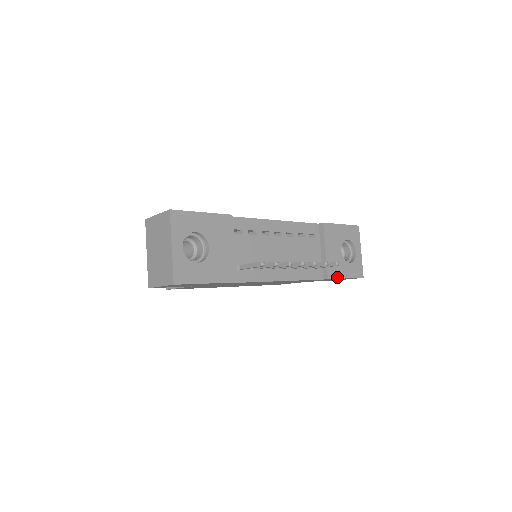
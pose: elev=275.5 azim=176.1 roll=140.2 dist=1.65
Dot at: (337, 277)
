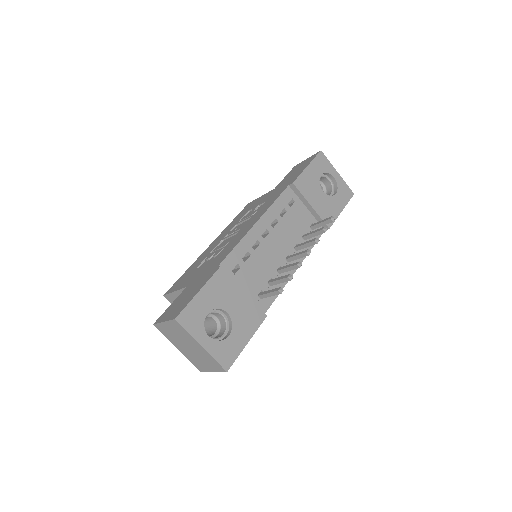
Dot at: (335, 218)
